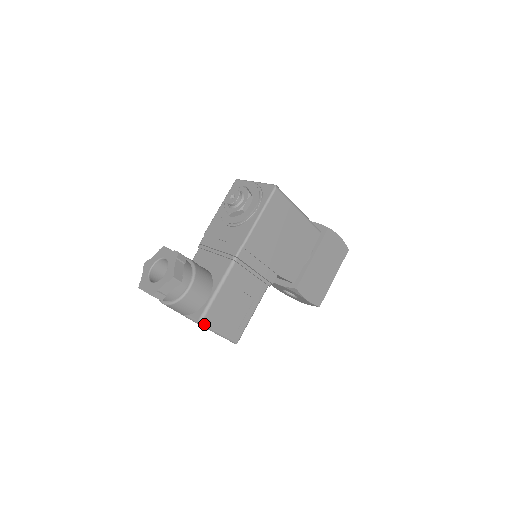
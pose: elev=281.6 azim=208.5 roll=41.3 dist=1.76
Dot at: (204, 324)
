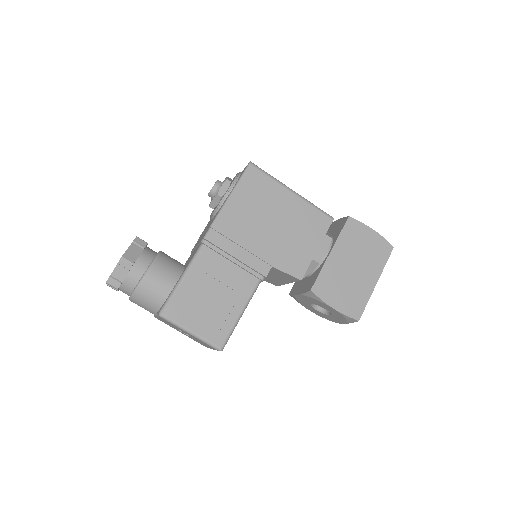
Dot at: (166, 316)
